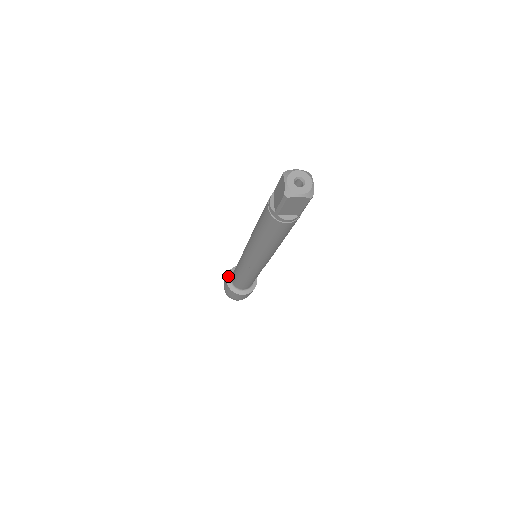
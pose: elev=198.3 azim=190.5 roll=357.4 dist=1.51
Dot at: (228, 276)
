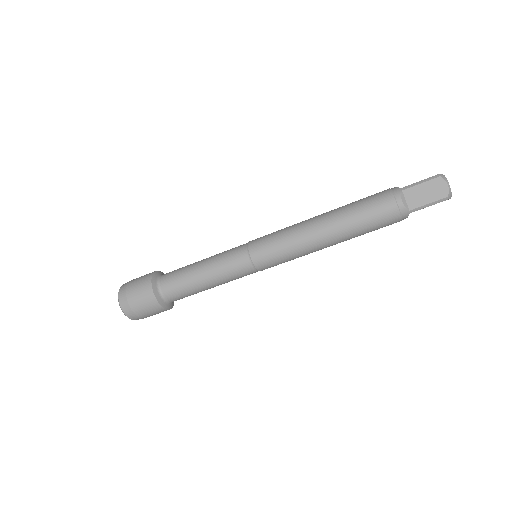
Dot at: (154, 288)
